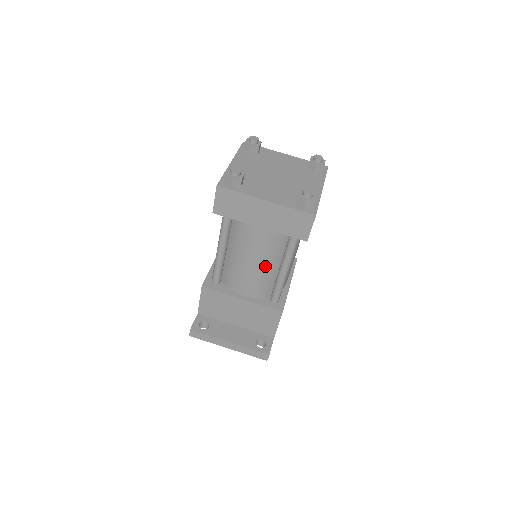
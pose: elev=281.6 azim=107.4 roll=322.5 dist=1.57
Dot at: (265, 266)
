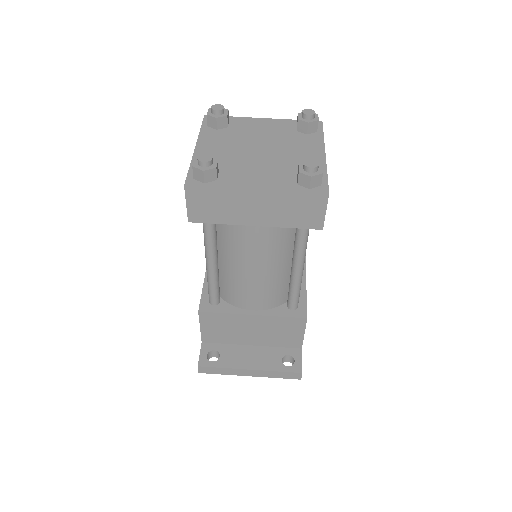
Dot at: (272, 270)
